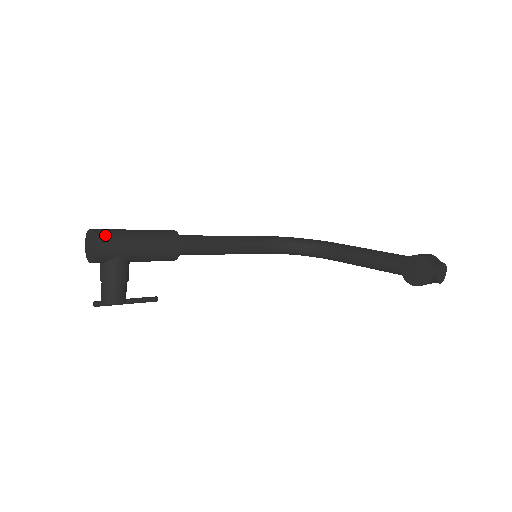
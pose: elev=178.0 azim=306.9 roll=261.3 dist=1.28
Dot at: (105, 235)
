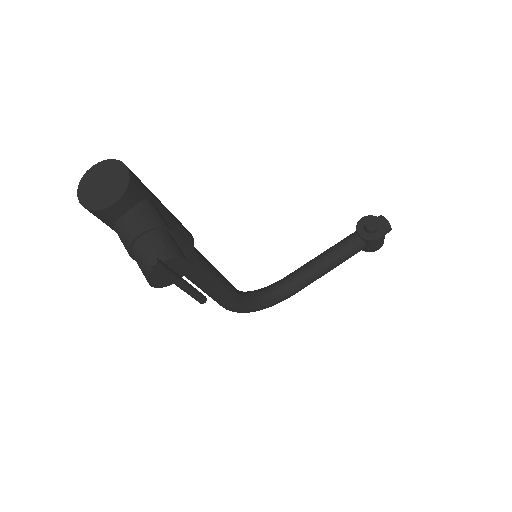
Dot at: occluded
